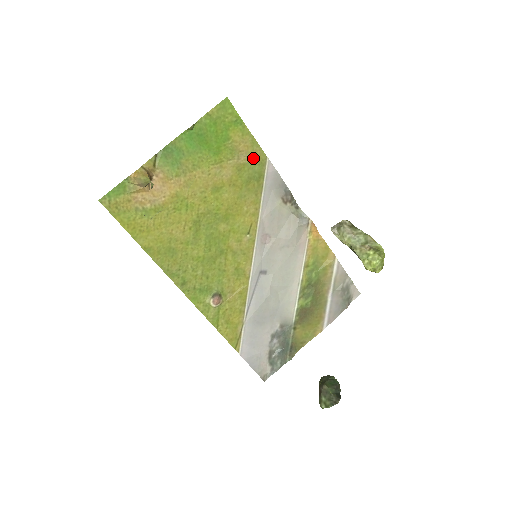
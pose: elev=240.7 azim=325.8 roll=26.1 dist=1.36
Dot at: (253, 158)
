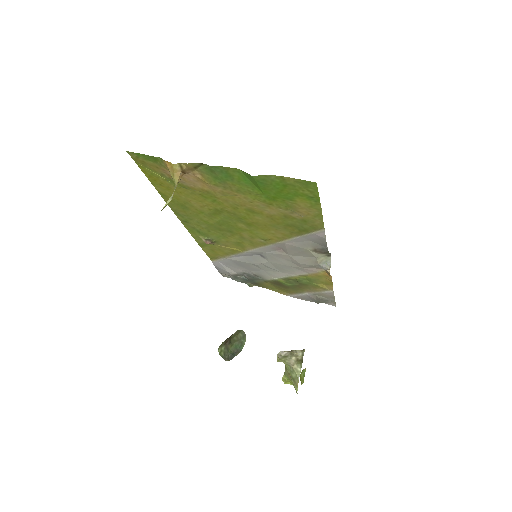
Dot at: (308, 221)
